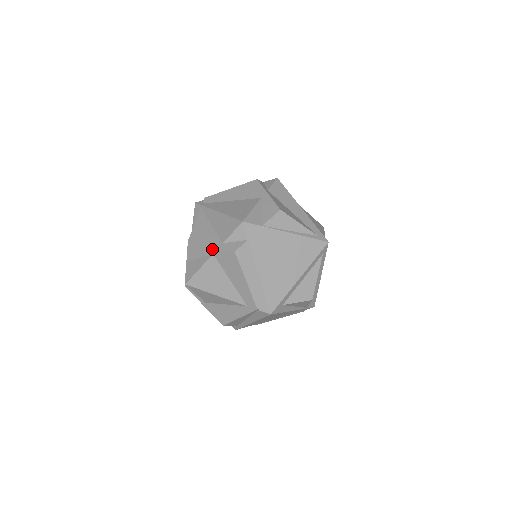
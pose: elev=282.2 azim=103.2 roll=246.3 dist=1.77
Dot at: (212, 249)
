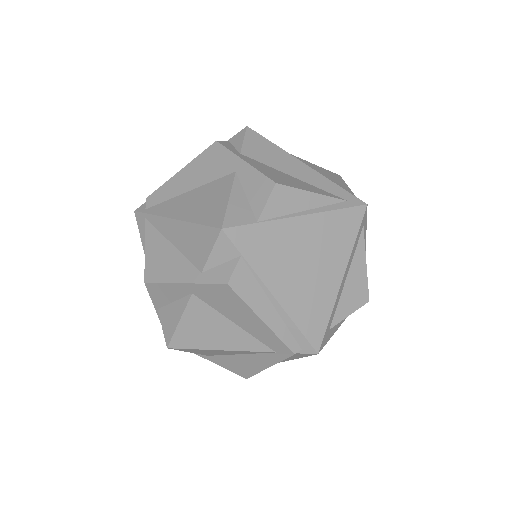
Dot at: (187, 287)
